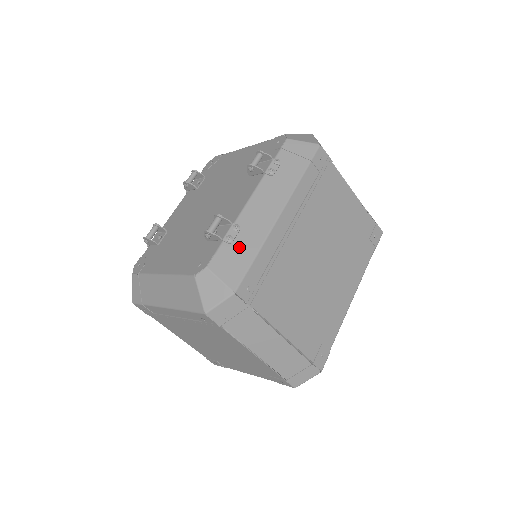
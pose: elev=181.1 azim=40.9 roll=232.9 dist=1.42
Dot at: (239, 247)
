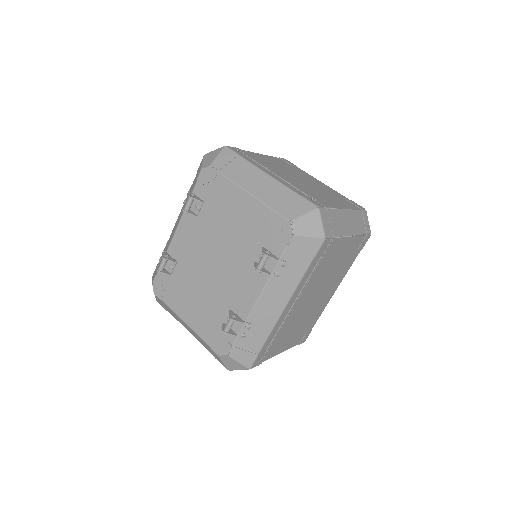
Dot at: (251, 339)
